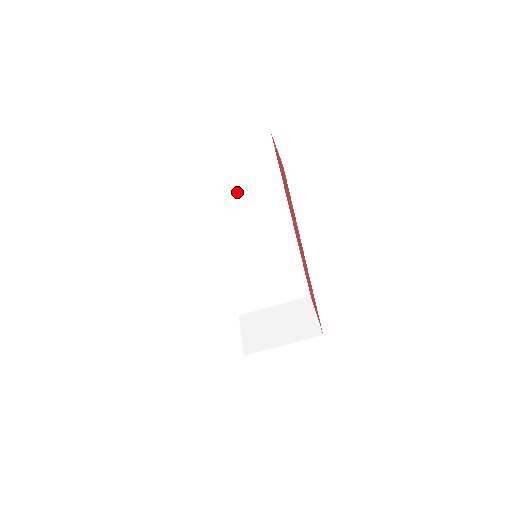
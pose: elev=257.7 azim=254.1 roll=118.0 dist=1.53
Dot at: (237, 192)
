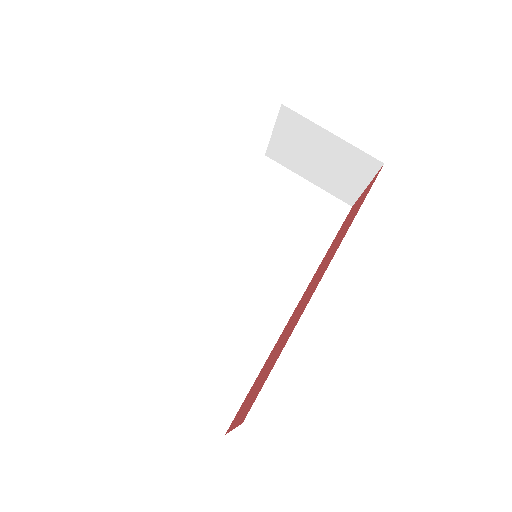
Dot at: (282, 221)
